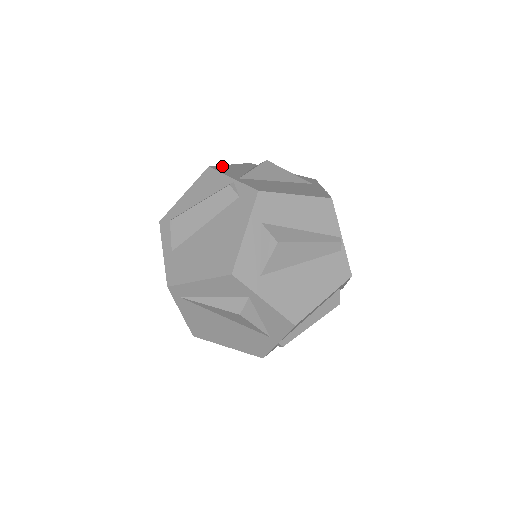
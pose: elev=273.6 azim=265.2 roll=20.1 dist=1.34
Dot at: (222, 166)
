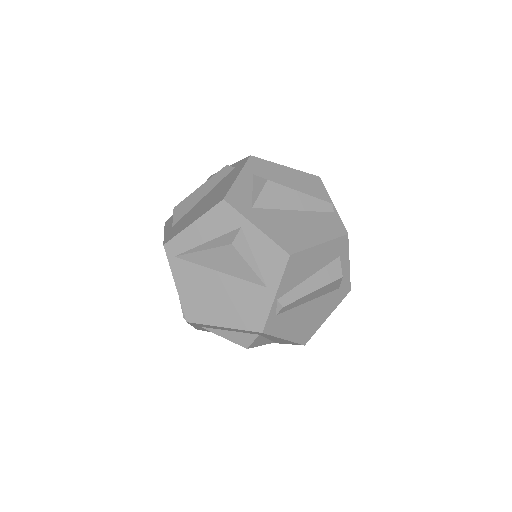
Dot at: occluded
